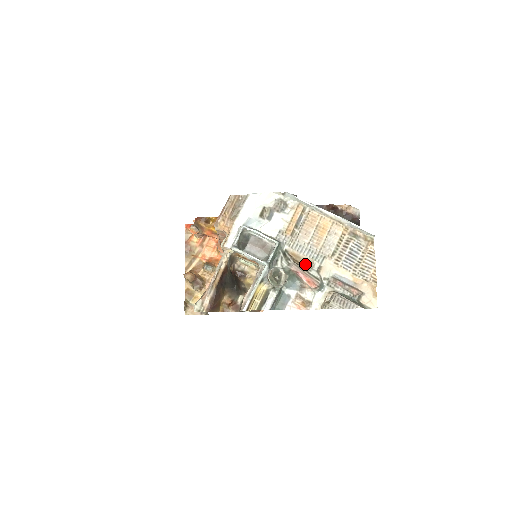
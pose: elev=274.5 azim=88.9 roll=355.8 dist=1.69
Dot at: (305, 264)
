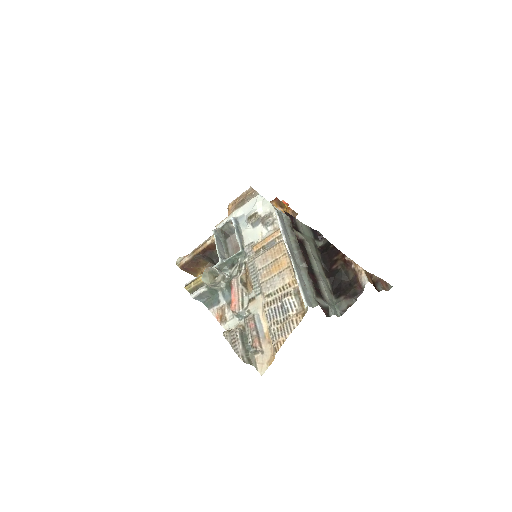
Dot at: (249, 286)
